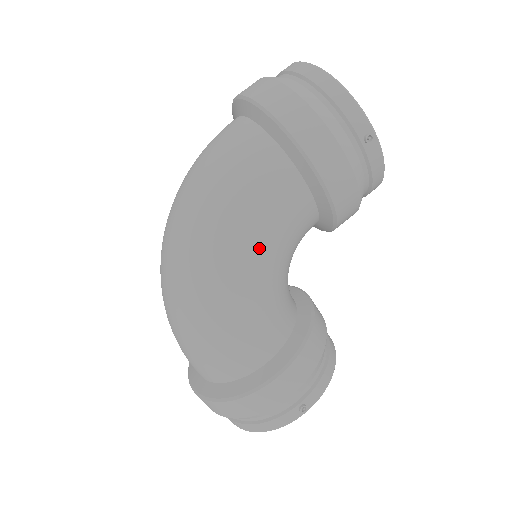
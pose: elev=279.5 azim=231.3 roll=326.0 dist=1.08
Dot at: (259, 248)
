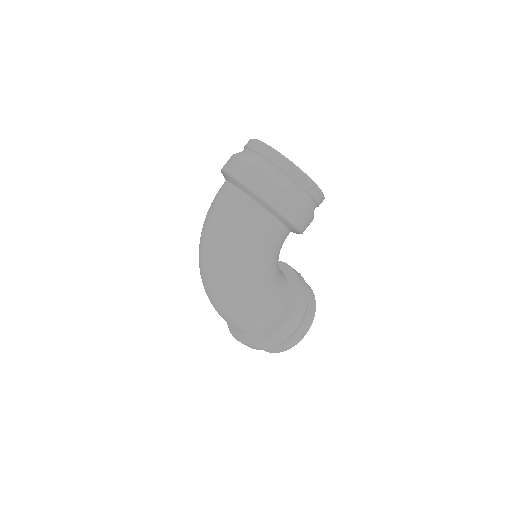
Dot at: (261, 263)
